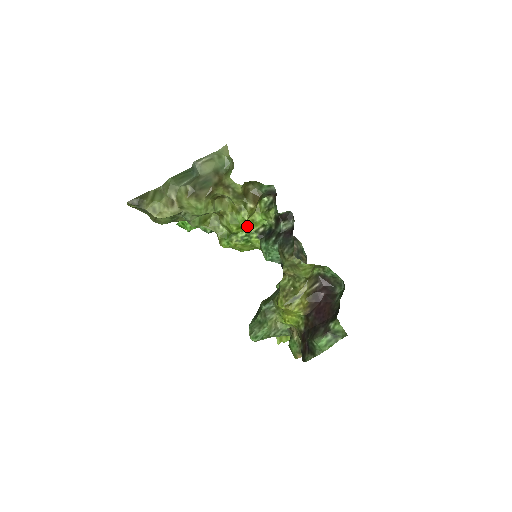
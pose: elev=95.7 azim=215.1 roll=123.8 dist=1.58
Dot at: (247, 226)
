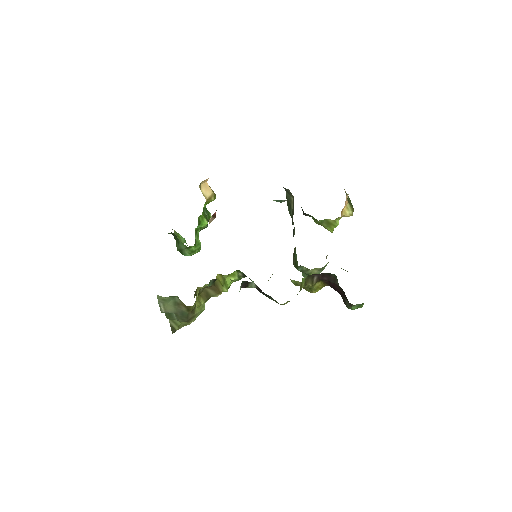
Dot at: (231, 282)
